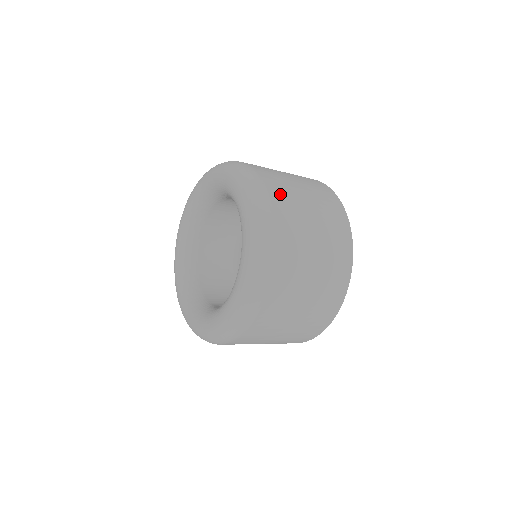
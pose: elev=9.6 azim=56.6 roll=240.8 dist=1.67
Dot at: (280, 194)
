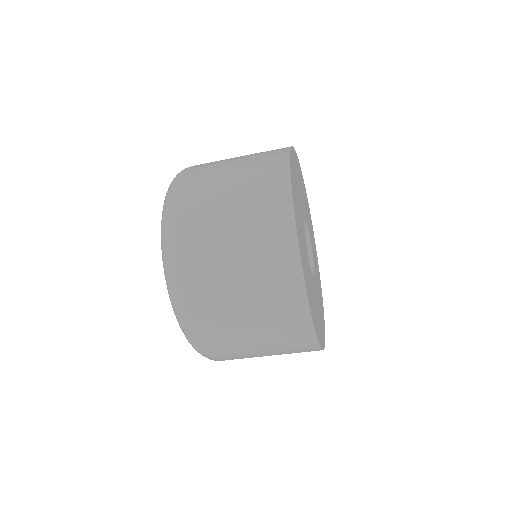
Dot at: occluded
